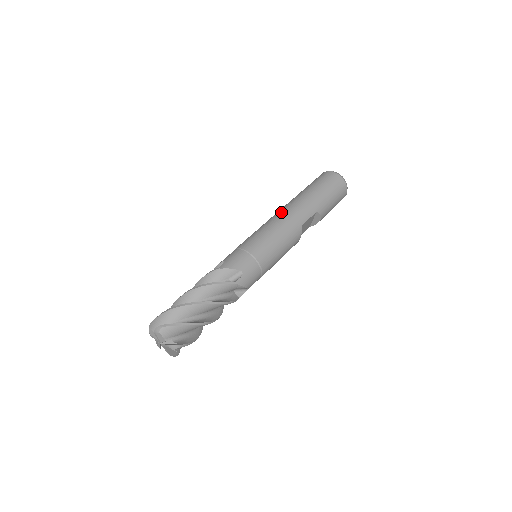
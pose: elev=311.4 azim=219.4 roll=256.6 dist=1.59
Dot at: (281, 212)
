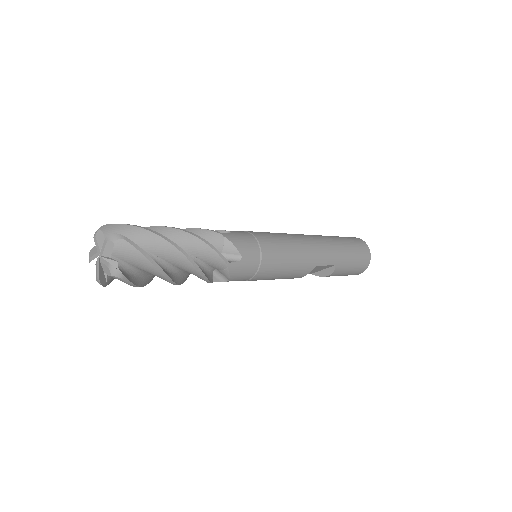
Dot at: (307, 236)
